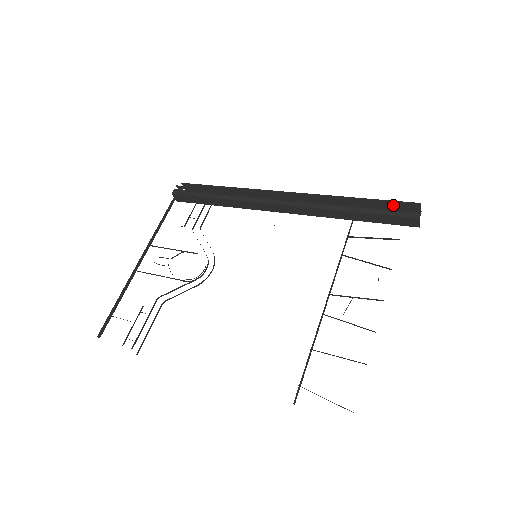
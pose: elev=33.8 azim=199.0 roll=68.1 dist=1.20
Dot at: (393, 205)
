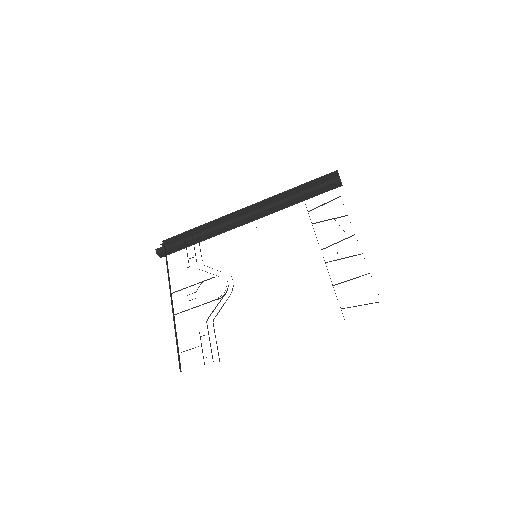
Dot at: (322, 179)
